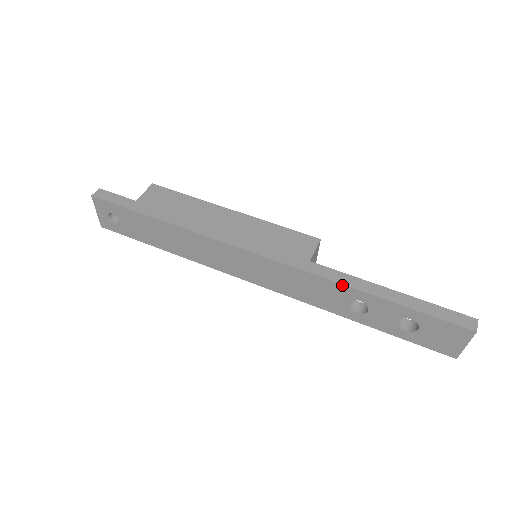
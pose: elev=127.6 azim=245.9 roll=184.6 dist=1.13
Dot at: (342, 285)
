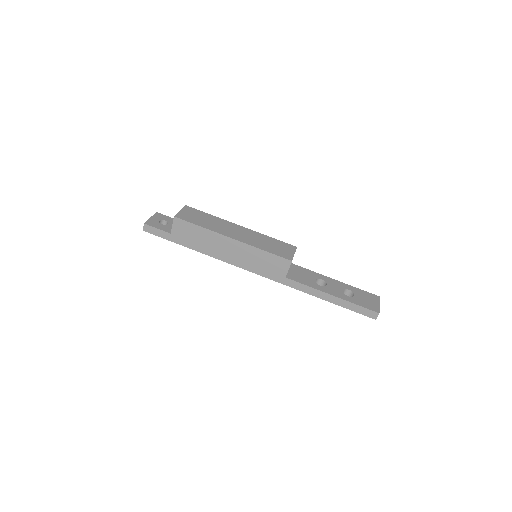
Dot at: (304, 292)
